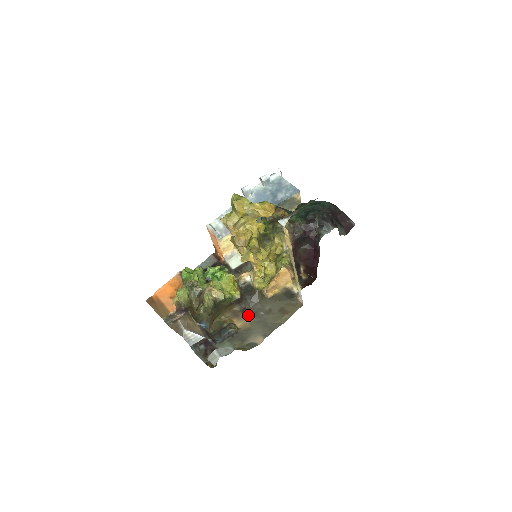
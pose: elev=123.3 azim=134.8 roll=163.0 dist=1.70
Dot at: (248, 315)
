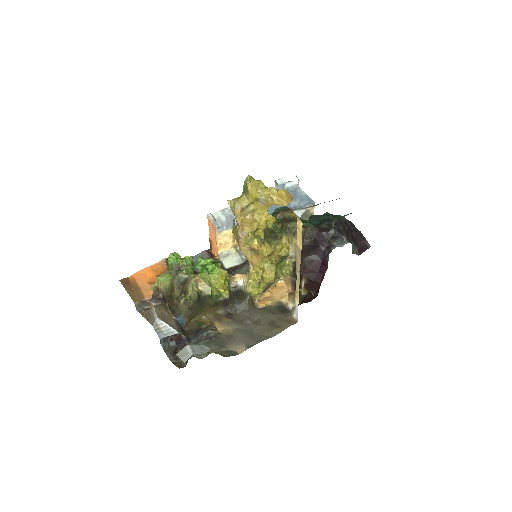
Dot at: (233, 321)
